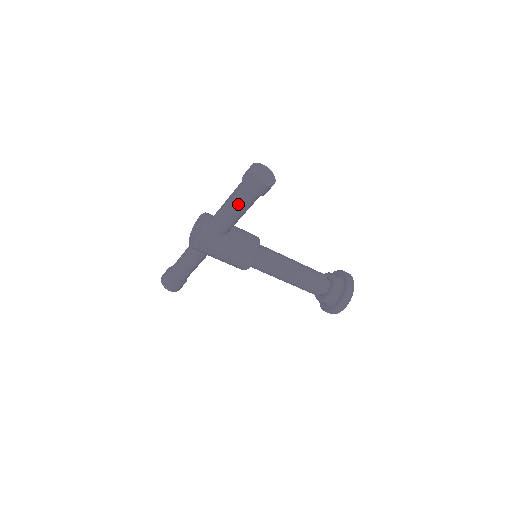
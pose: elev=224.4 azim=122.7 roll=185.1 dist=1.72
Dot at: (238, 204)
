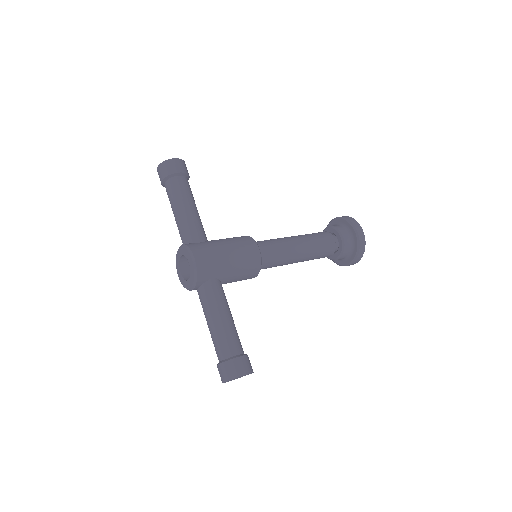
Dot at: occluded
